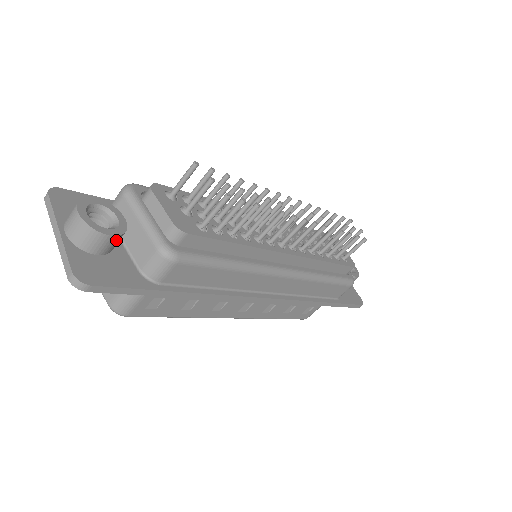
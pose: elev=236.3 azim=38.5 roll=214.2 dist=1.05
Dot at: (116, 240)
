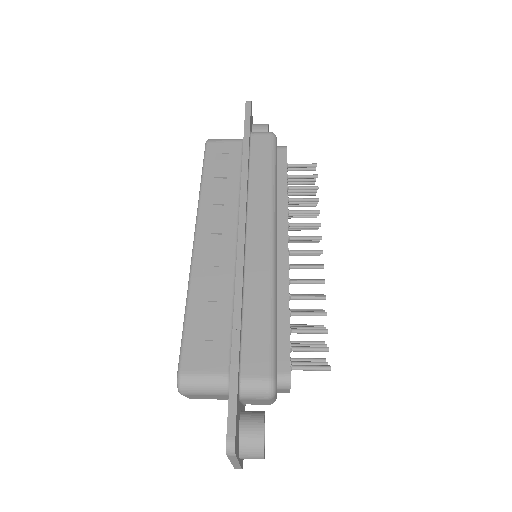
Dot at: occluded
